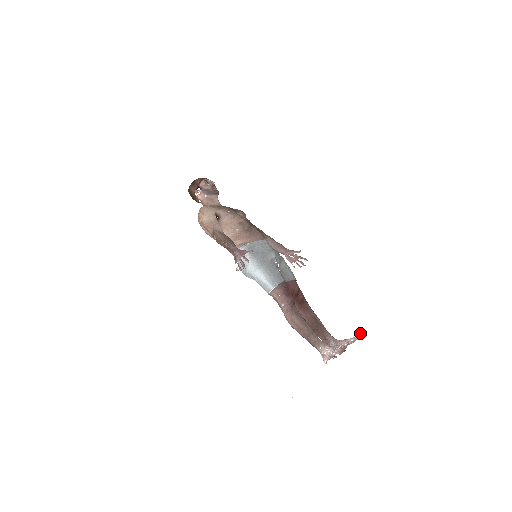
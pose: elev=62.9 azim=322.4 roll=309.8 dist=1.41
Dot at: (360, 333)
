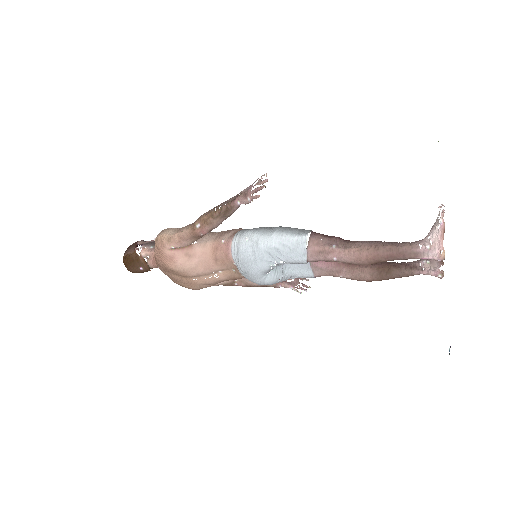
Dot at: occluded
